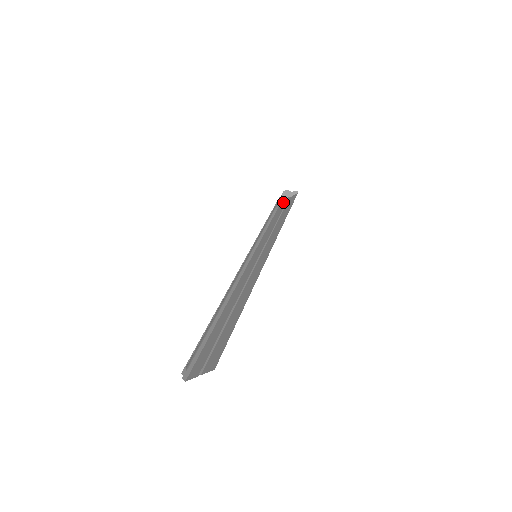
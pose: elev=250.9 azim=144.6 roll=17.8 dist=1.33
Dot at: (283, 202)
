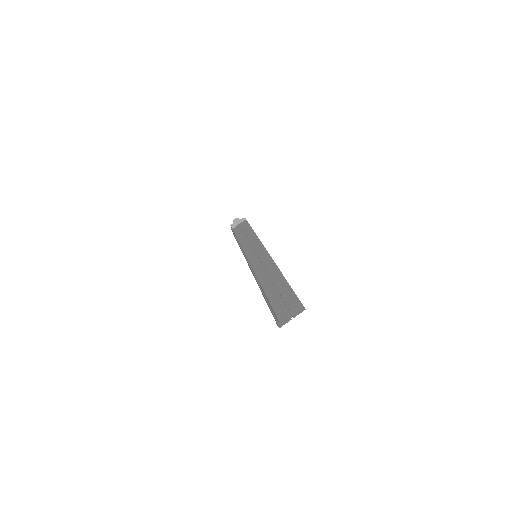
Dot at: (235, 228)
